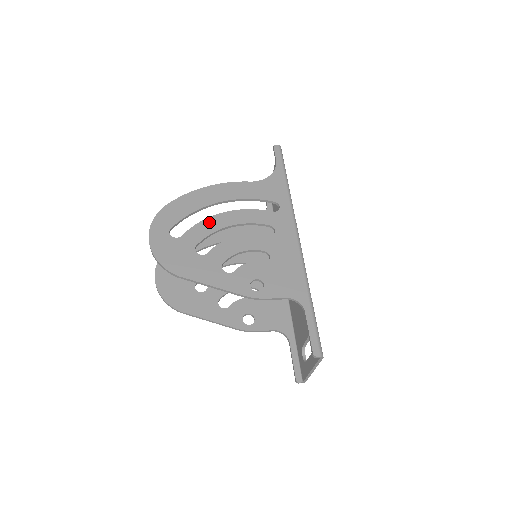
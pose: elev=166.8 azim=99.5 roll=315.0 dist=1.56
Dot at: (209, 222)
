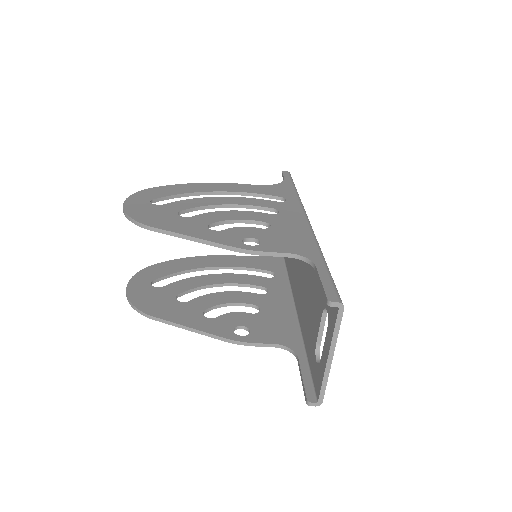
Dot at: (200, 200)
